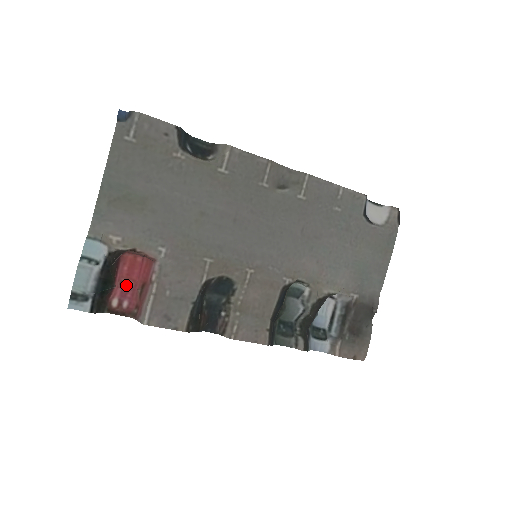
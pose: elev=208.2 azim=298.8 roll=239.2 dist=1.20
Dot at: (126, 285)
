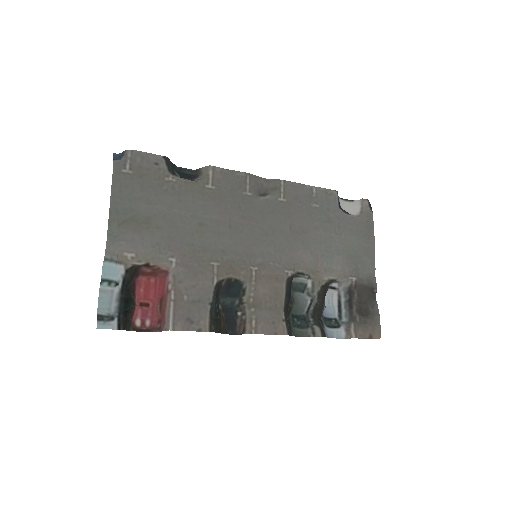
Dot at: (145, 306)
